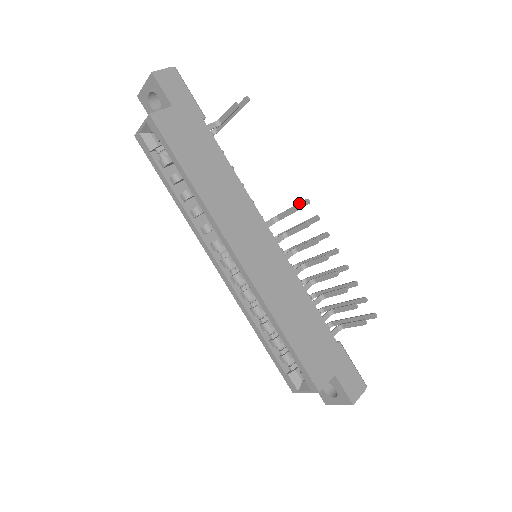
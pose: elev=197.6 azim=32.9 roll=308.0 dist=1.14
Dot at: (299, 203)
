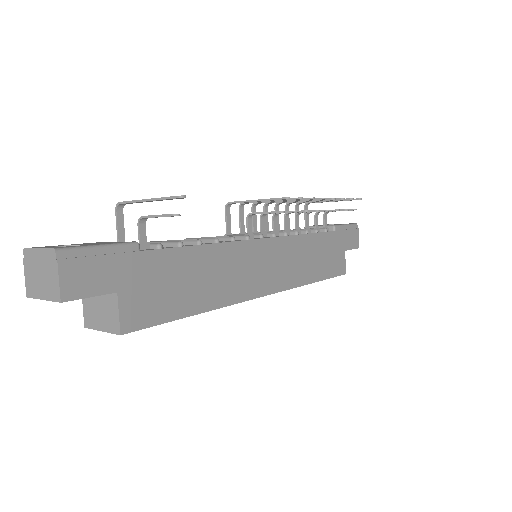
Dot at: occluded
